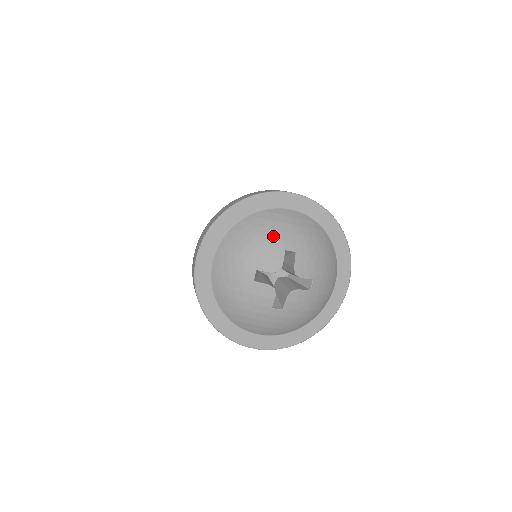
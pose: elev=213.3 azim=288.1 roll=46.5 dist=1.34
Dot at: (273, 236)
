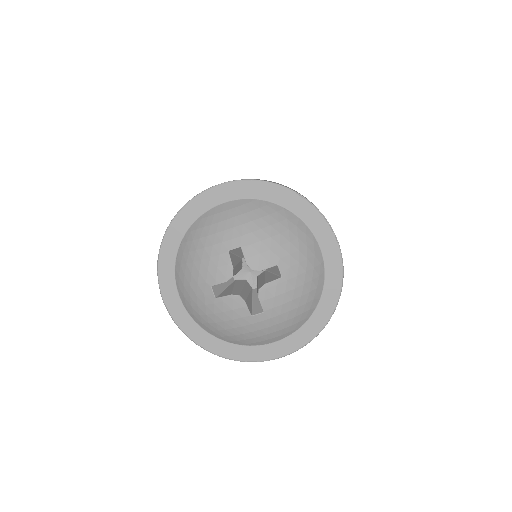
Dot at: (211, 243)
